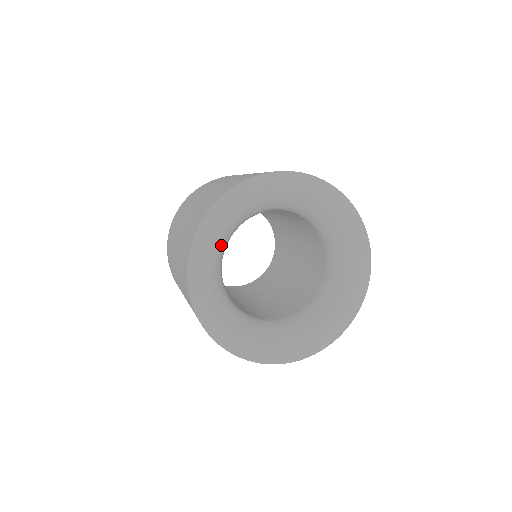
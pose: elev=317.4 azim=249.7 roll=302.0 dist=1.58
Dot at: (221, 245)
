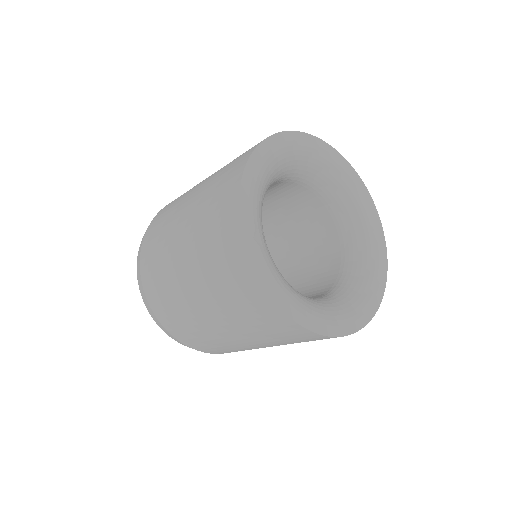
Dot at: (265, 188)
